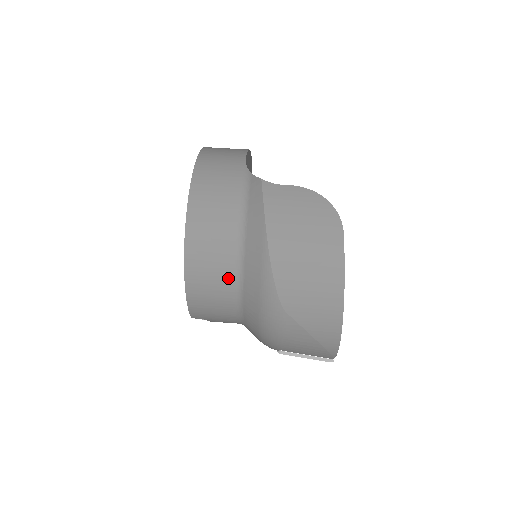
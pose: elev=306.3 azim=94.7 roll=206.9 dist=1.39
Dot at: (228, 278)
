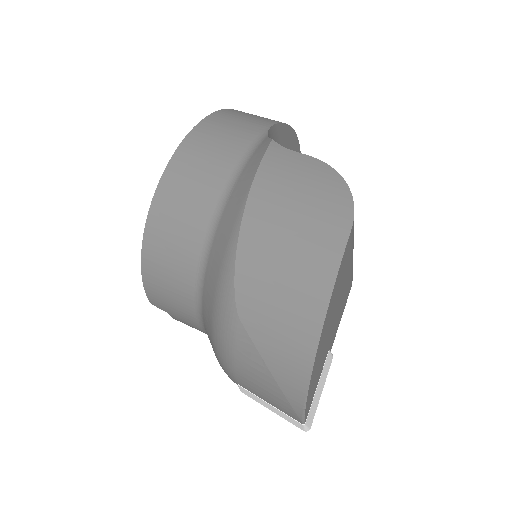
Dot at: (191, 255)
